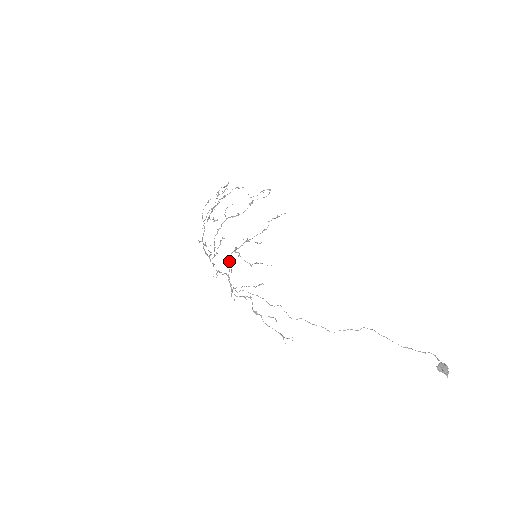
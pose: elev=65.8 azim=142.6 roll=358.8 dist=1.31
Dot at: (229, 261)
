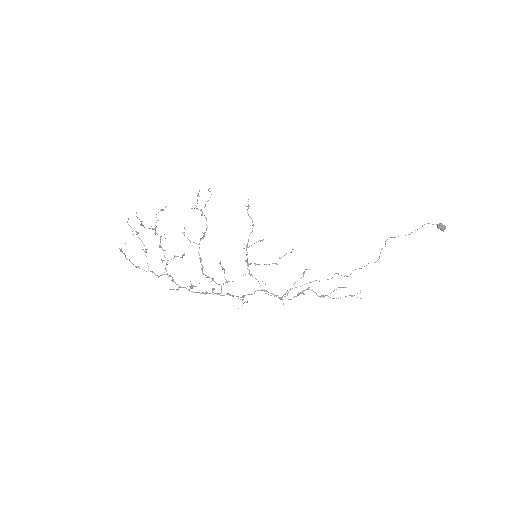
Dot at: occluded
